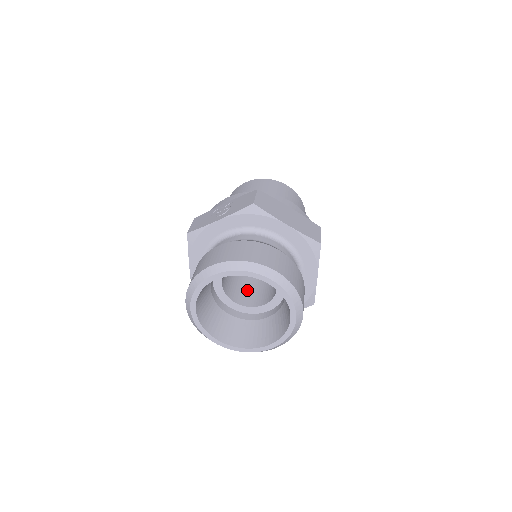
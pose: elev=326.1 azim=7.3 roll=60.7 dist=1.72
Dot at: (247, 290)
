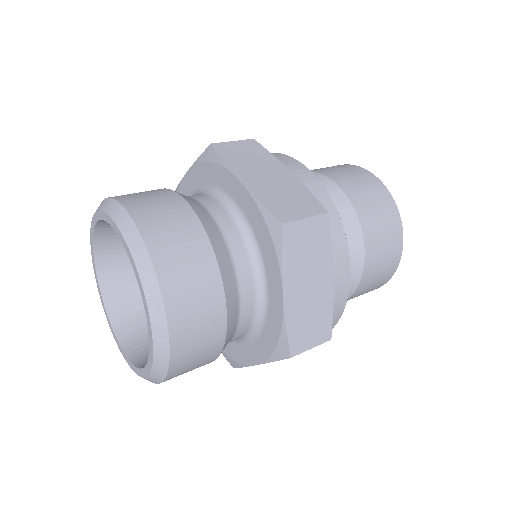
Dot at: occluded
